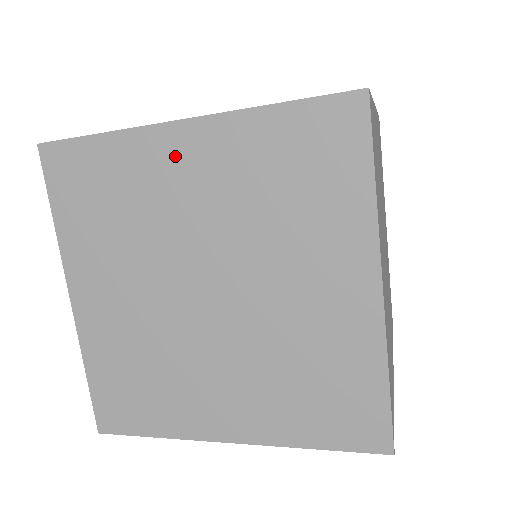
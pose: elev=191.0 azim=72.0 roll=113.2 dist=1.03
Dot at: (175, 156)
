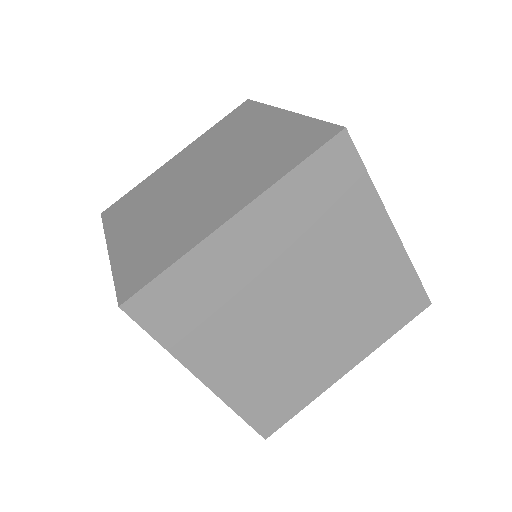
Dot at: occluded
